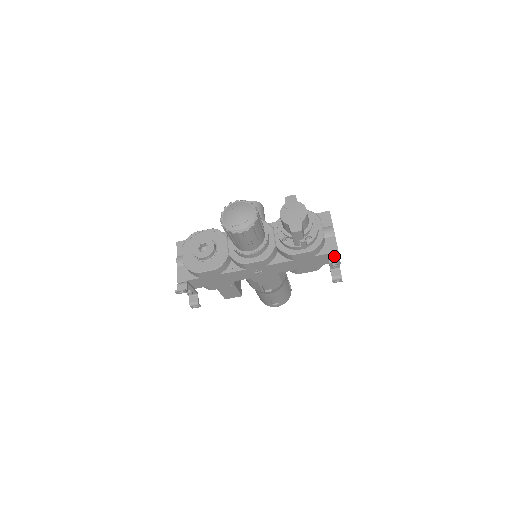
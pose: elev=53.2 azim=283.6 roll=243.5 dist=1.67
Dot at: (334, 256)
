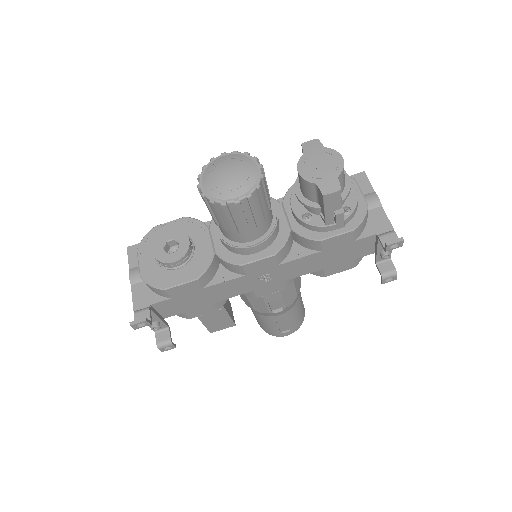
Dot at: (389, 235)
